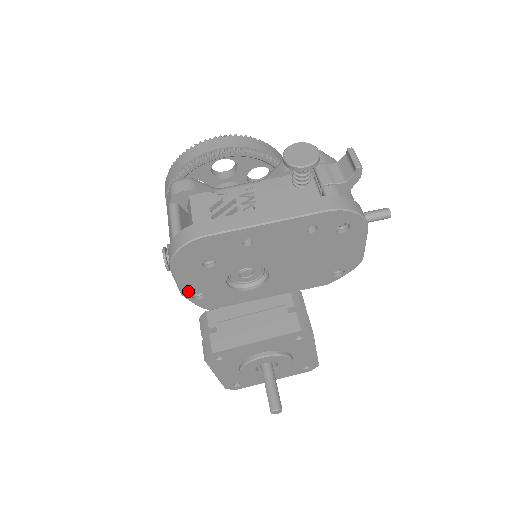
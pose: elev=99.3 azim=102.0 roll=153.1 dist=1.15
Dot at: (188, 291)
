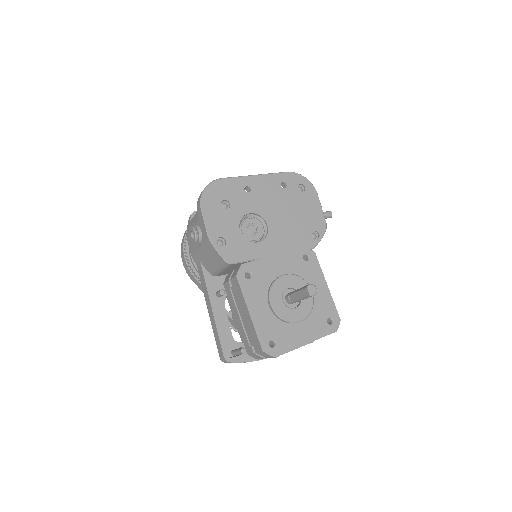
Dot at: (213, 234)
